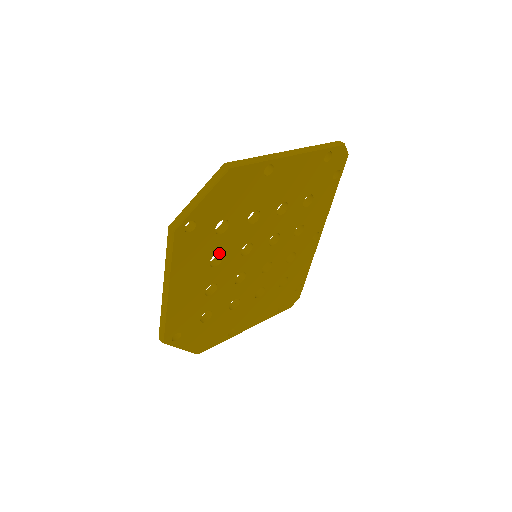
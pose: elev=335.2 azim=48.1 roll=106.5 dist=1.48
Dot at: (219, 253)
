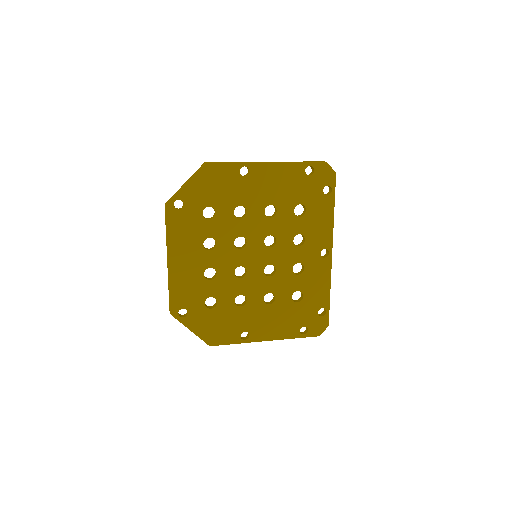
Dot at: (215, 241)
